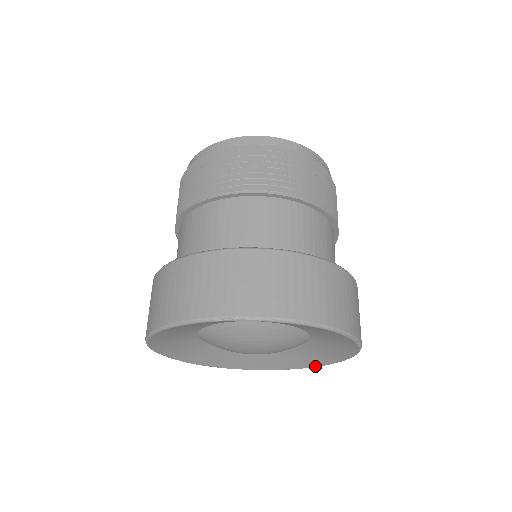
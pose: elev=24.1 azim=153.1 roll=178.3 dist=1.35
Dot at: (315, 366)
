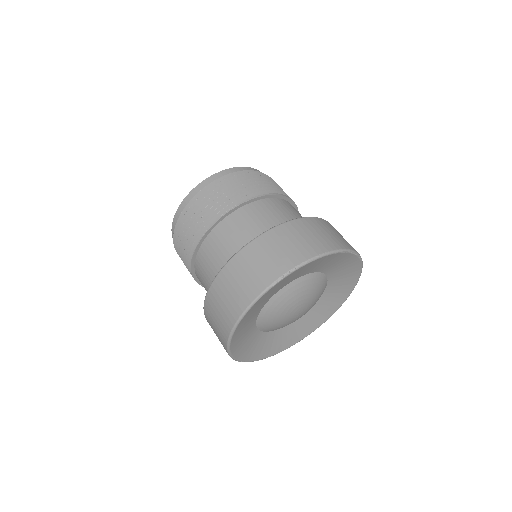
Dot at: (340, 306)
